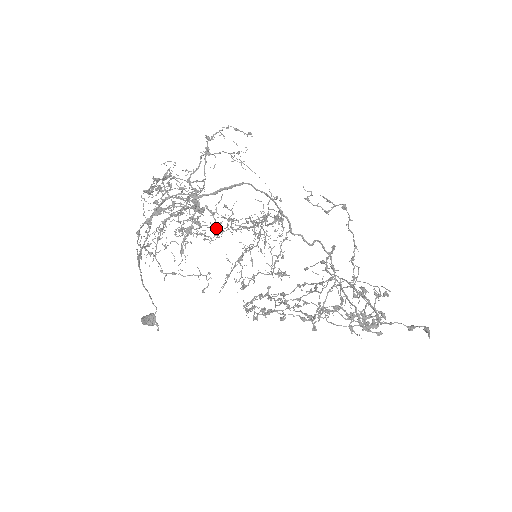
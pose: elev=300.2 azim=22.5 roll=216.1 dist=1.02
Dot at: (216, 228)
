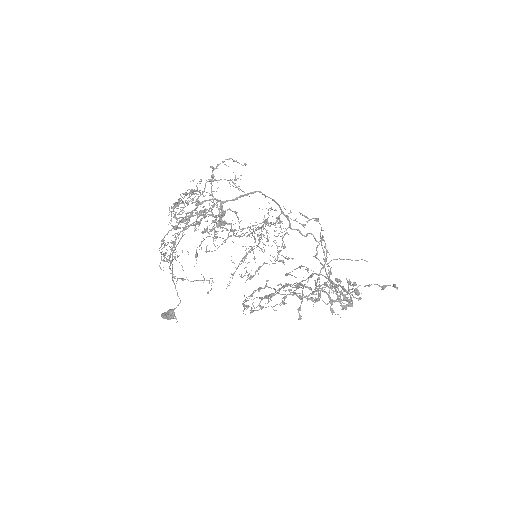
Dot at: occluded
